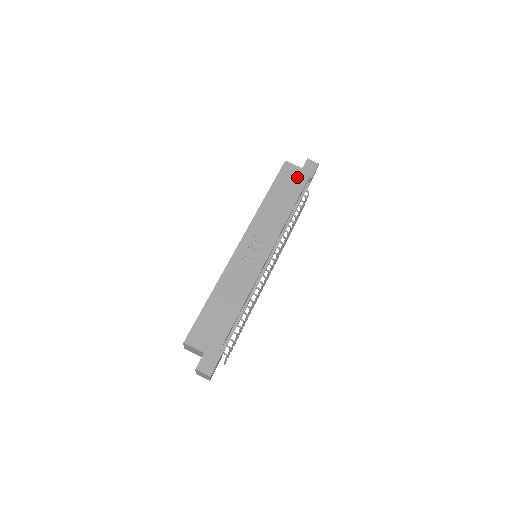
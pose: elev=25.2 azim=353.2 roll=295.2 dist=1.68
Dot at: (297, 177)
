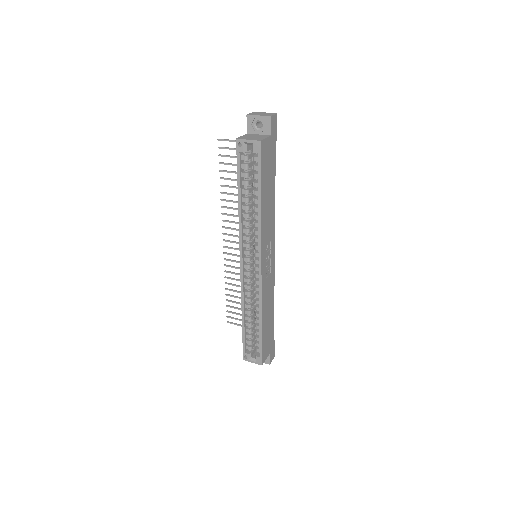
Dot at: (271, 152)
